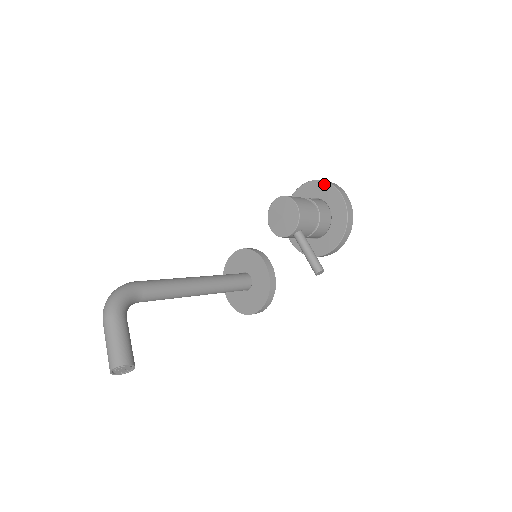
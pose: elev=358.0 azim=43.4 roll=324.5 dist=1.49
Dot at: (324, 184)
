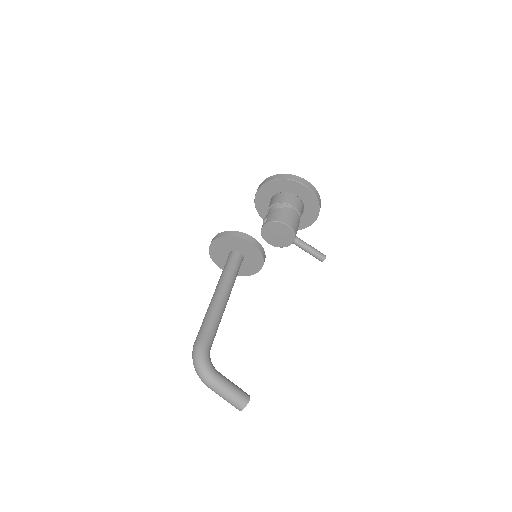
Dot at: (287, 182)
